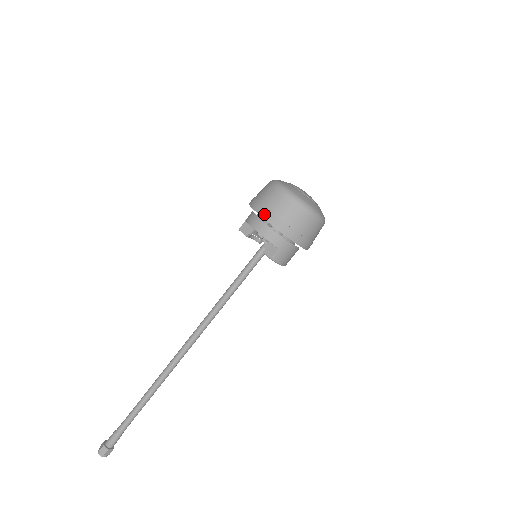
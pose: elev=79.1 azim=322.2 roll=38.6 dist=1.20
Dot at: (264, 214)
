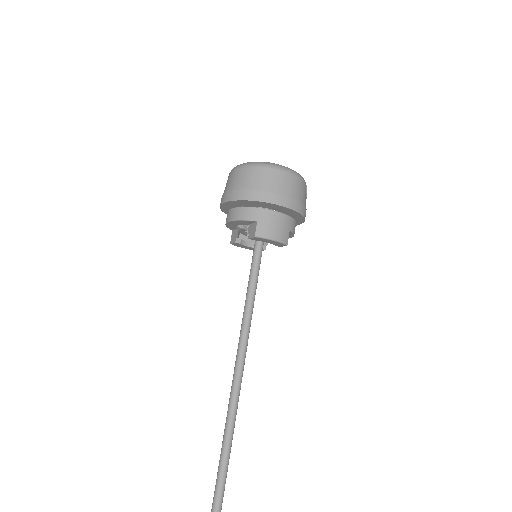
Dot at: (224, 199)
